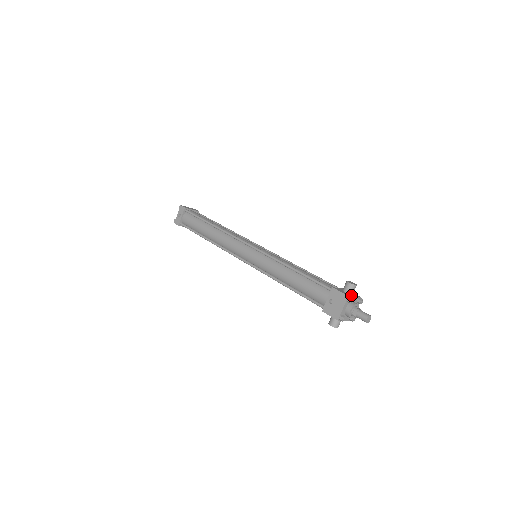
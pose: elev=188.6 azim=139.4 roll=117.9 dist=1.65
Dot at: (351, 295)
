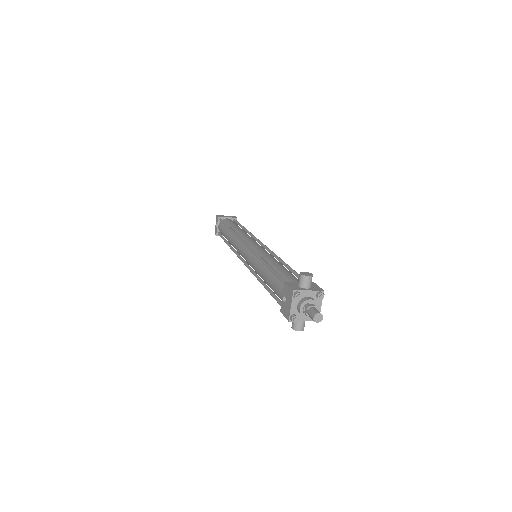
Dot at: (302, 289)
